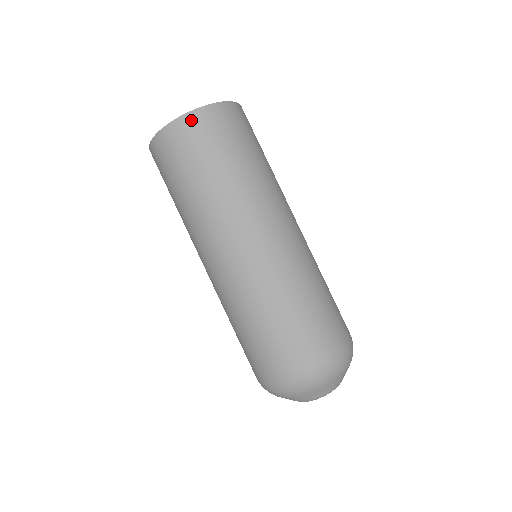
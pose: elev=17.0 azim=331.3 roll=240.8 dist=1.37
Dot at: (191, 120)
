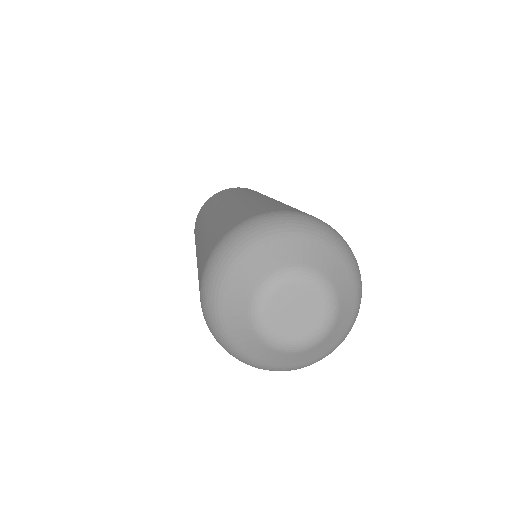
Dot at: occluded
